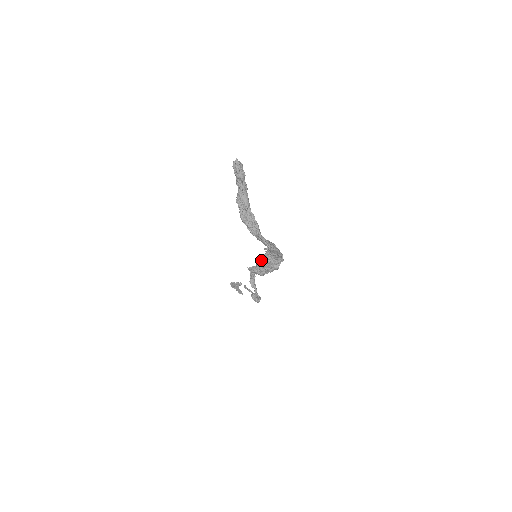
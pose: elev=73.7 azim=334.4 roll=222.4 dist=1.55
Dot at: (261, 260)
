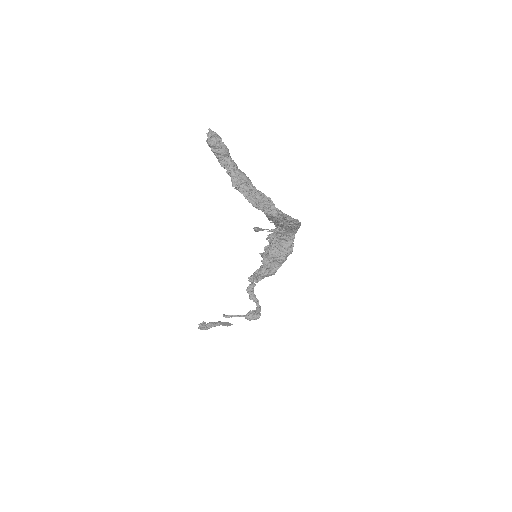
Dot at: (270, 254)
